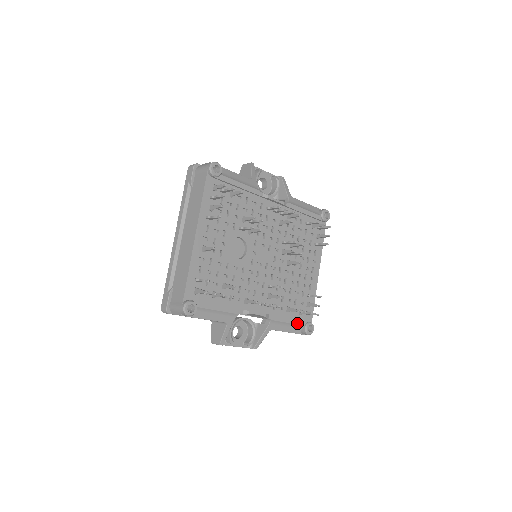
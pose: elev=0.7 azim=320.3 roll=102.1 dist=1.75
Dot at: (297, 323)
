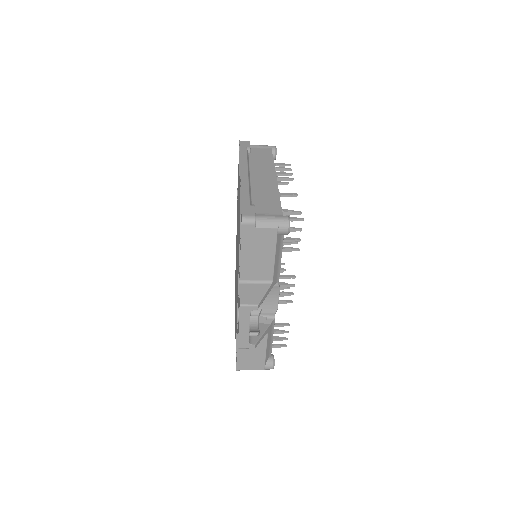
Dot at: occluded
